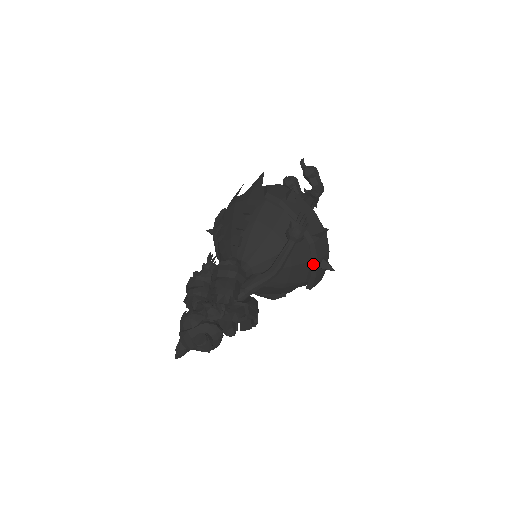
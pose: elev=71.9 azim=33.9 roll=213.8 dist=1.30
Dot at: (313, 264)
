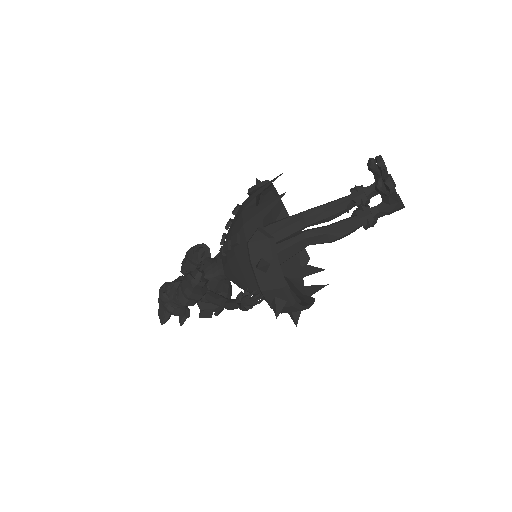
Dot at: occluded
